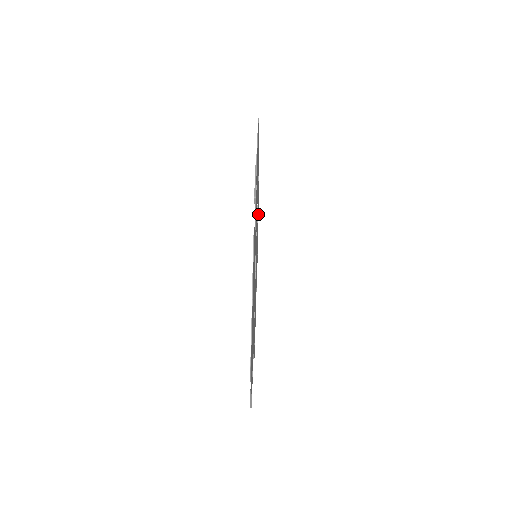
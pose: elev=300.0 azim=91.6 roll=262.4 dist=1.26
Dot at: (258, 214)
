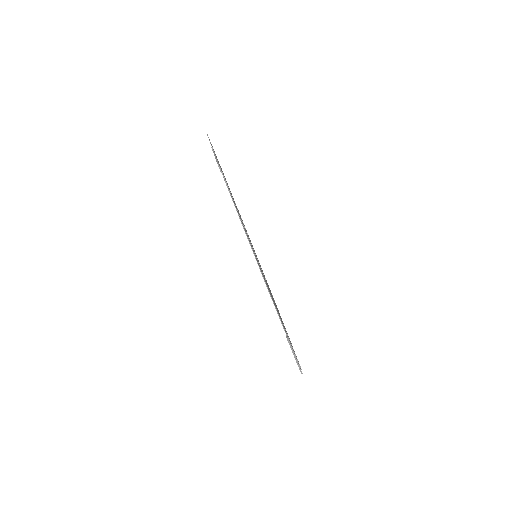
Dot at: occluded
